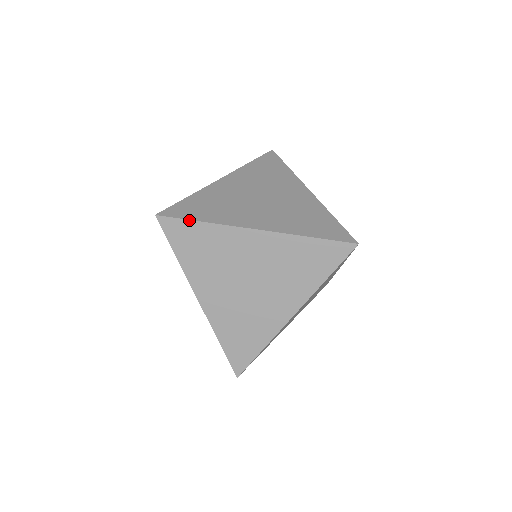
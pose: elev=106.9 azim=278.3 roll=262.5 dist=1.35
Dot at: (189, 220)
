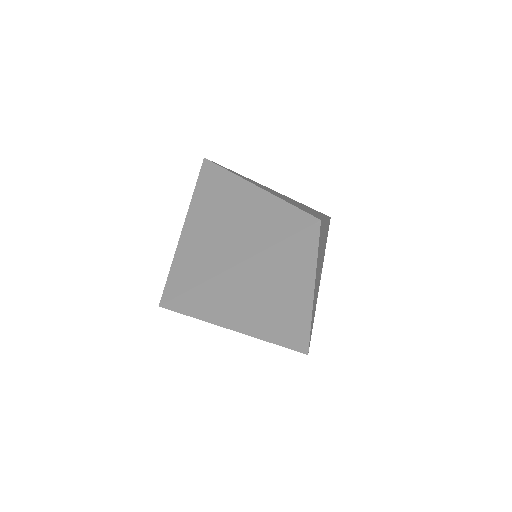
Dot at: (187, 315)
